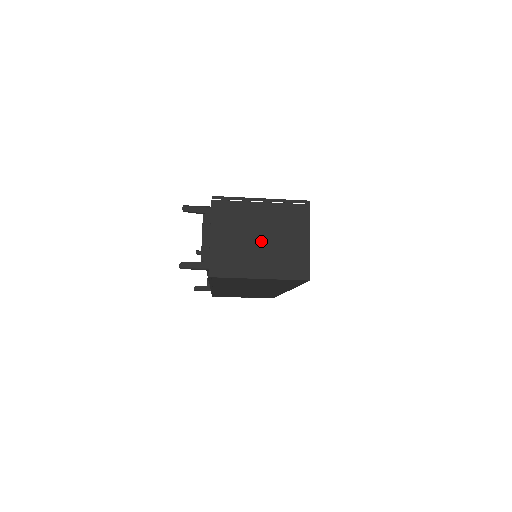
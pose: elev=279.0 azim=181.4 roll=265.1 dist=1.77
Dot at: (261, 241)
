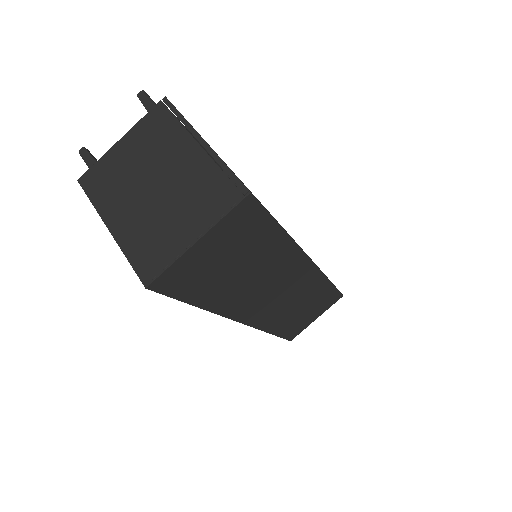
Dot at: (153, 190)
